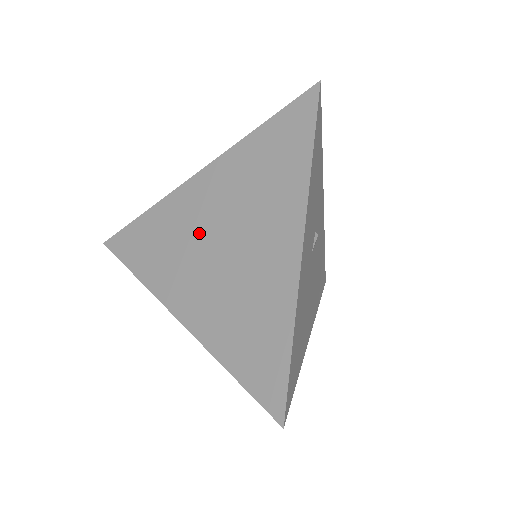
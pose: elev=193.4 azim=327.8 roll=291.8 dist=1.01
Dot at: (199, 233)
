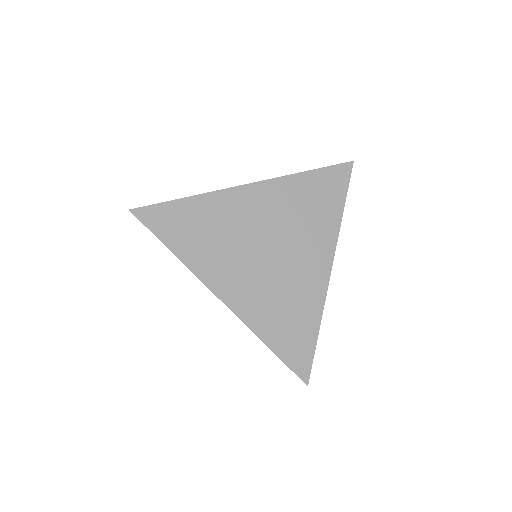
Dot at: (248, 236)
